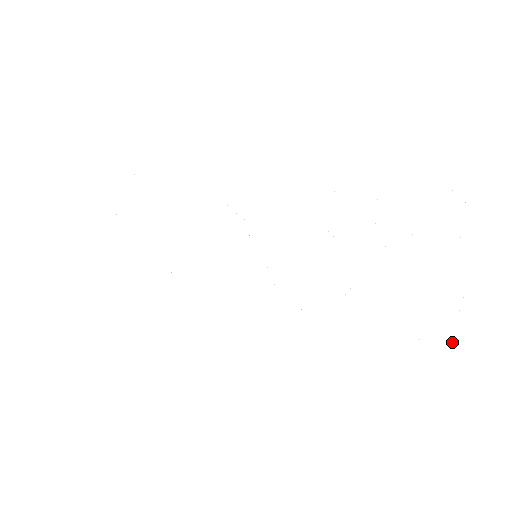
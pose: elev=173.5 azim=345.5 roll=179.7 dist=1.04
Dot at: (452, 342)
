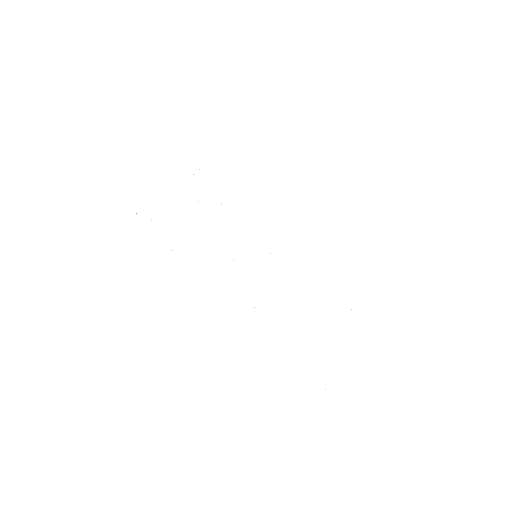
Dot at: occluded
